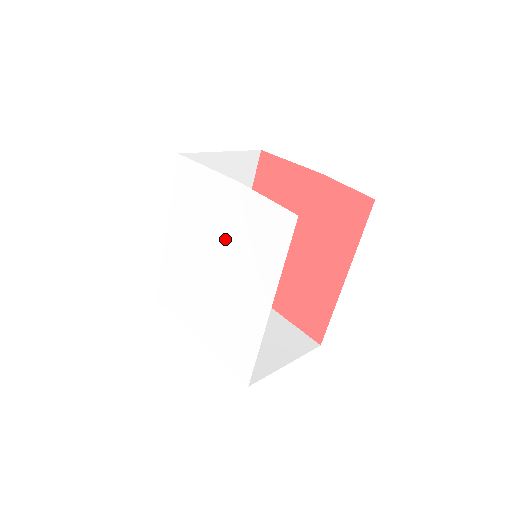
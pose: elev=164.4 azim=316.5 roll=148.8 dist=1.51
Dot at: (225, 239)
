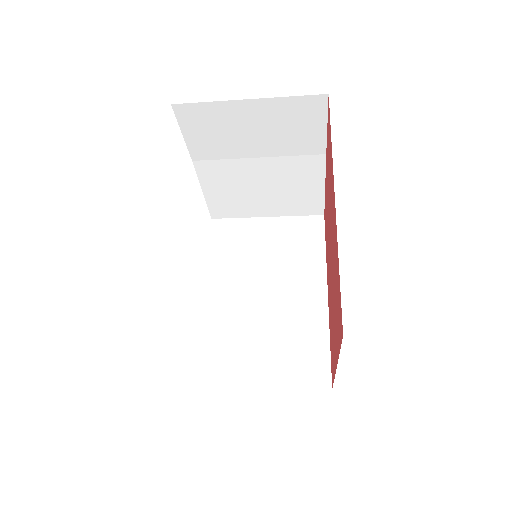
Dot at: occluded
